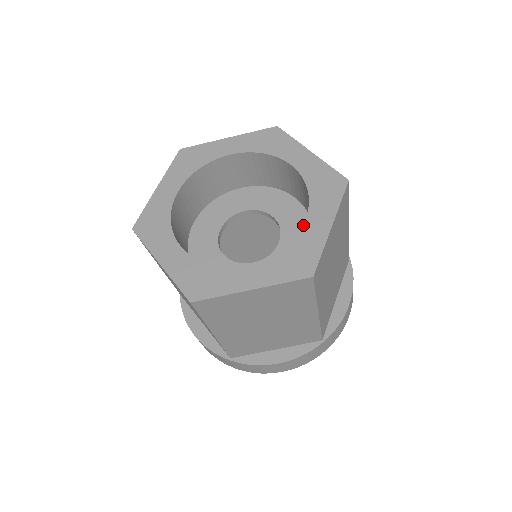
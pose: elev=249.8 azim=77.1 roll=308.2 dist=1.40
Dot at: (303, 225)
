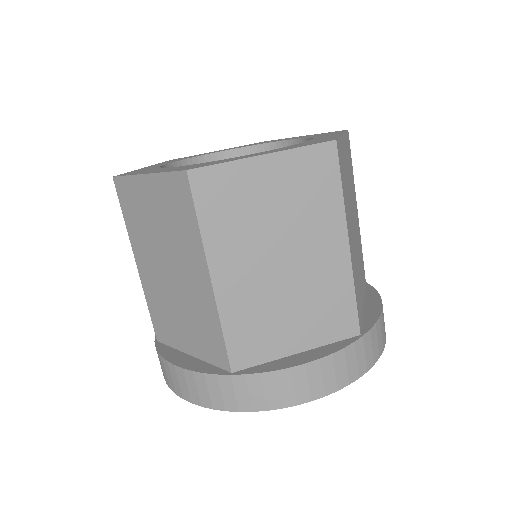
Dot at: (311, 139)
